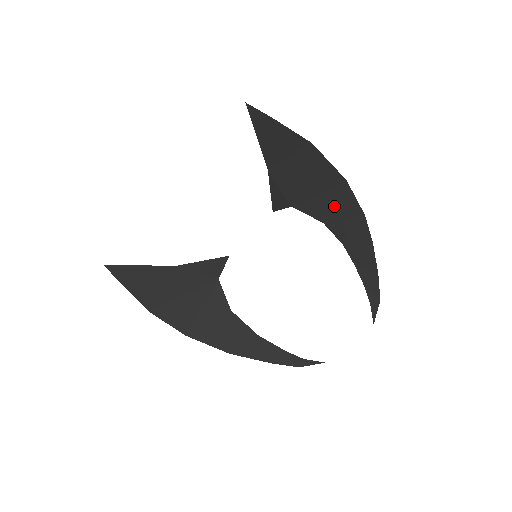
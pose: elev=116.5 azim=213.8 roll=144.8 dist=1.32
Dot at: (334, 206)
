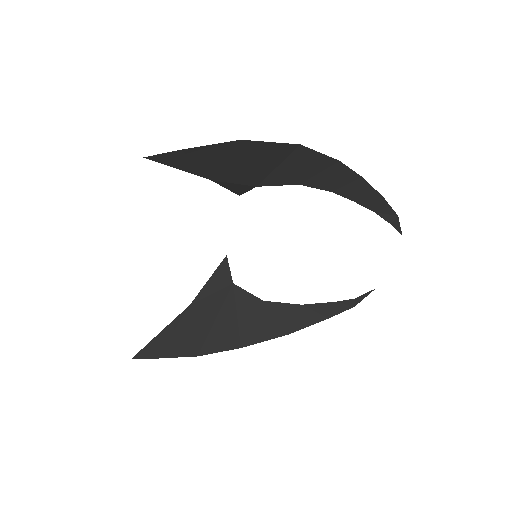
Dot at: (301, 169)
